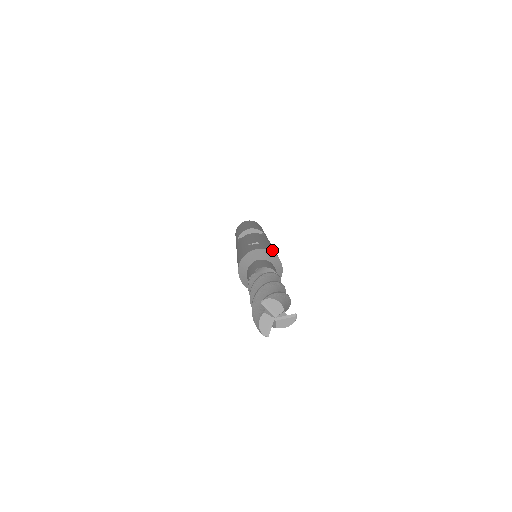
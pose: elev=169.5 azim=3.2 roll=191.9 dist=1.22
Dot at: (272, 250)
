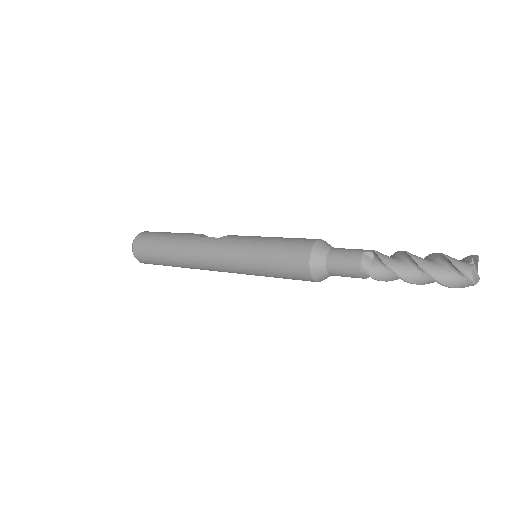
Dot at: occluded
